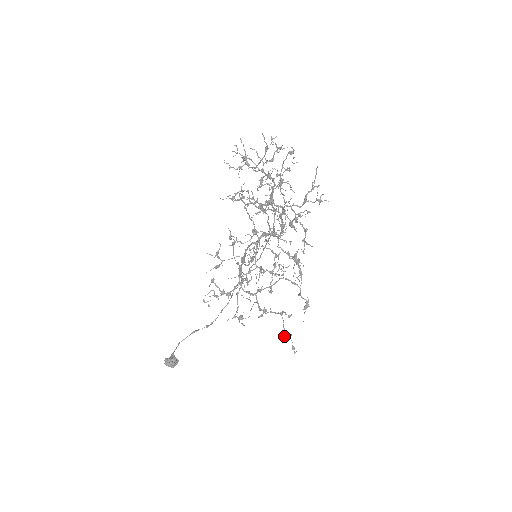
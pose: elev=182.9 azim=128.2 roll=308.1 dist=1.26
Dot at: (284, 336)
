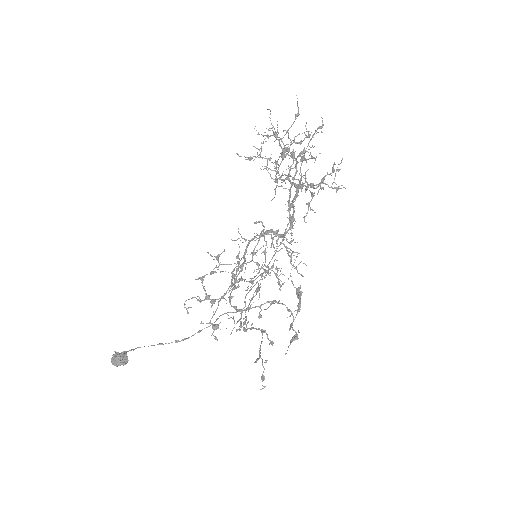
Dot at: (257, 359)
